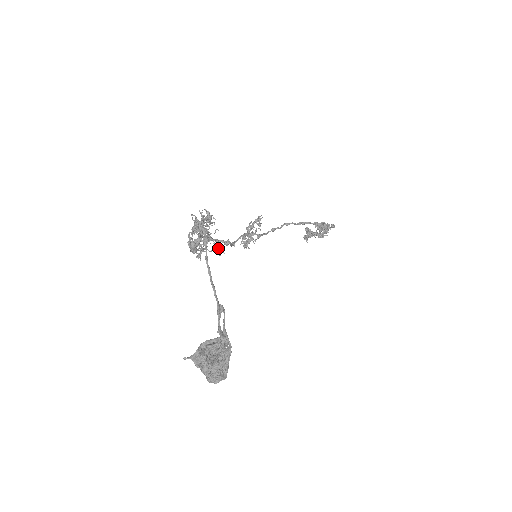
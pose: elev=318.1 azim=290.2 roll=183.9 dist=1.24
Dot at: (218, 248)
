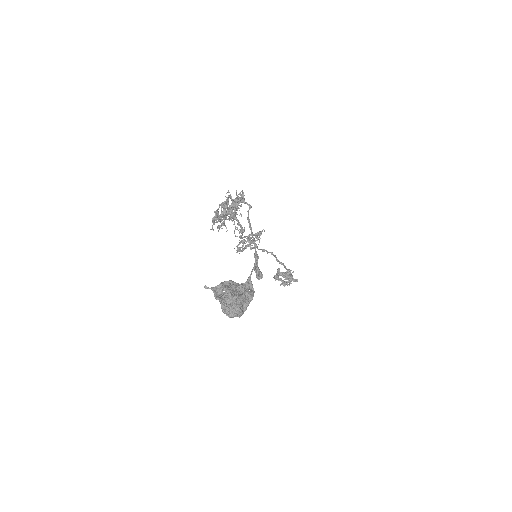
Dot at: (237, 229)
